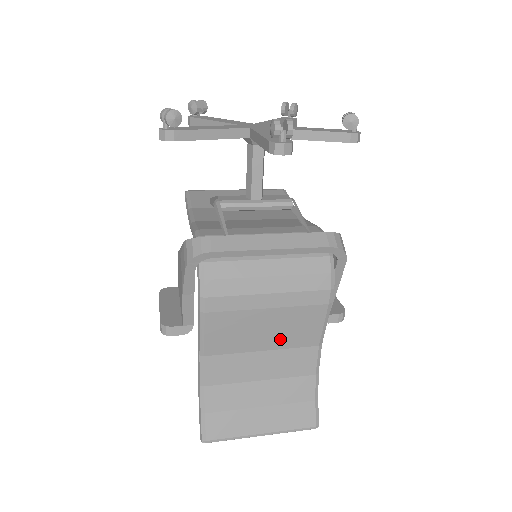
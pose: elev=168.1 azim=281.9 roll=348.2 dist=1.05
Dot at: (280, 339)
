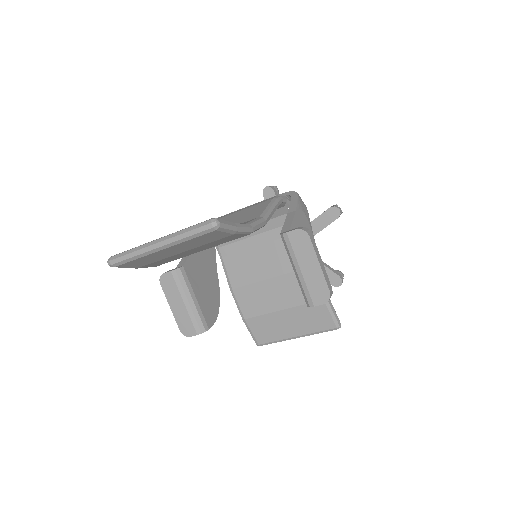
Dot at: occluded
